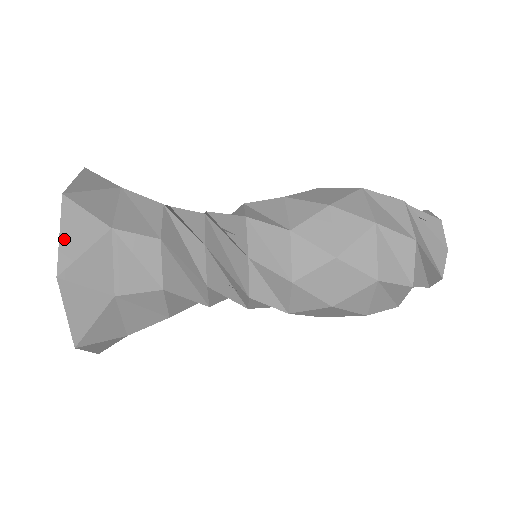
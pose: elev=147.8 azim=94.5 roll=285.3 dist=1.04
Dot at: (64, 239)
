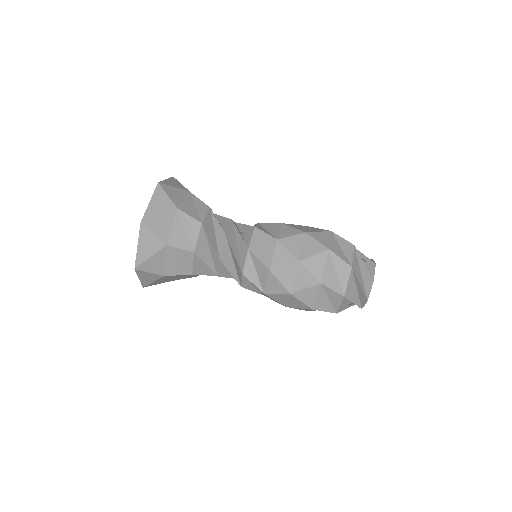
Dot at: (140, 249)
